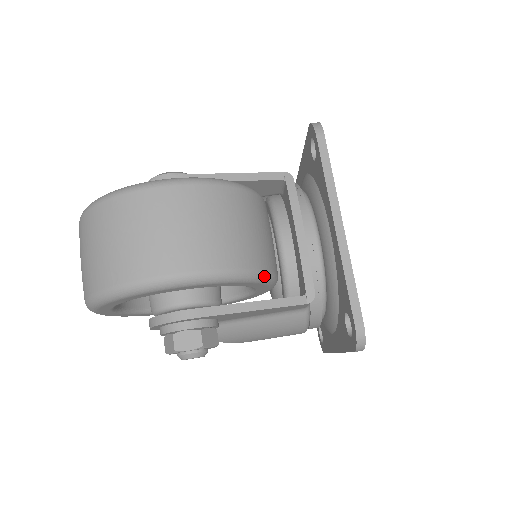
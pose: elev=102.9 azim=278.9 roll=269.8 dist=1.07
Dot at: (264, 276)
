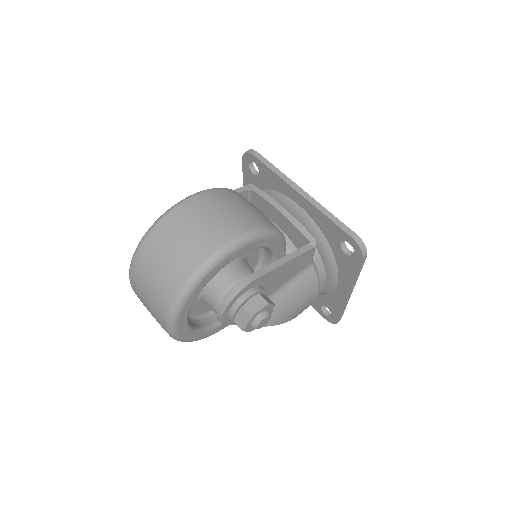
Dot at: (280, 233)
